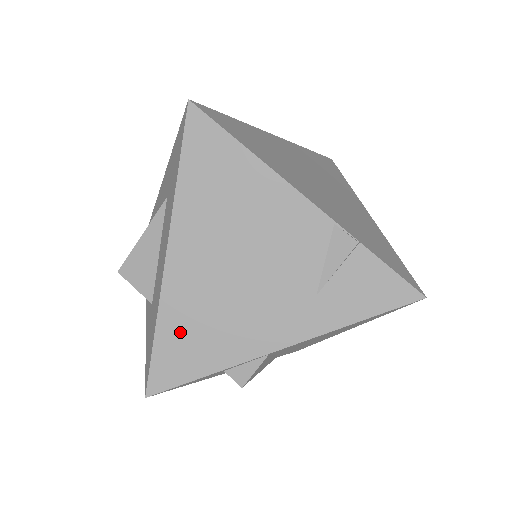
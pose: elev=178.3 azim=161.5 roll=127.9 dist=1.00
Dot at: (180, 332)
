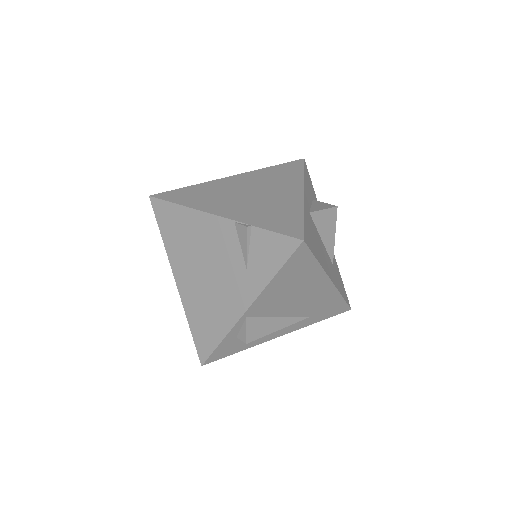
Dot at: (199, 322)
